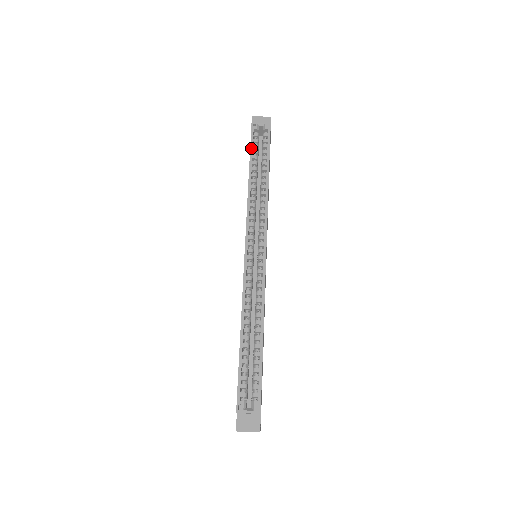
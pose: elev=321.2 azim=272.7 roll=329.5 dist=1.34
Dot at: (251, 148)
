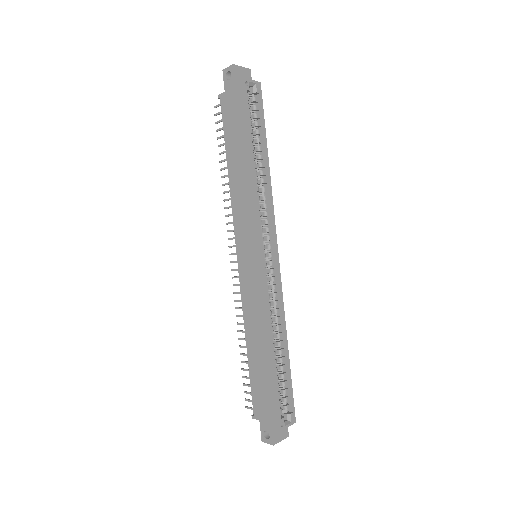
Dot at: (249, 118)
